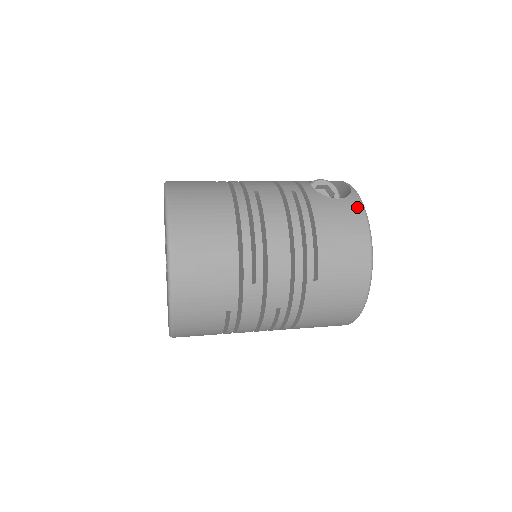
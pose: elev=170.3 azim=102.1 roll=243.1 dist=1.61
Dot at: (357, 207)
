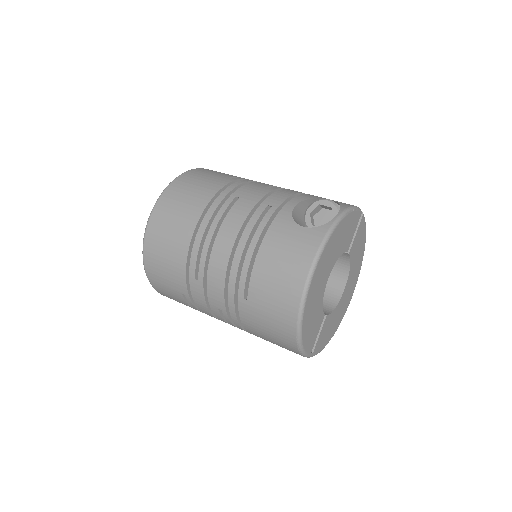
Dot at: (314, 242)
